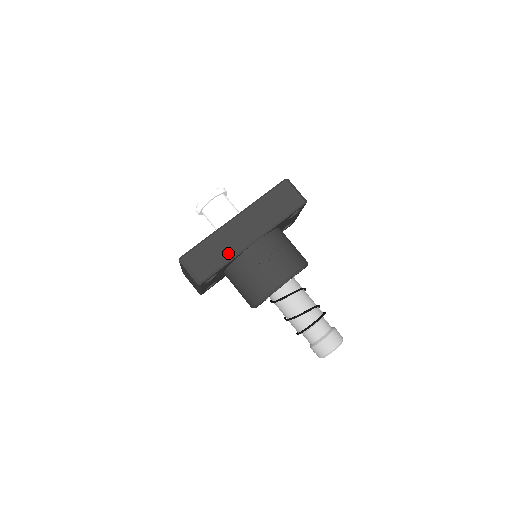
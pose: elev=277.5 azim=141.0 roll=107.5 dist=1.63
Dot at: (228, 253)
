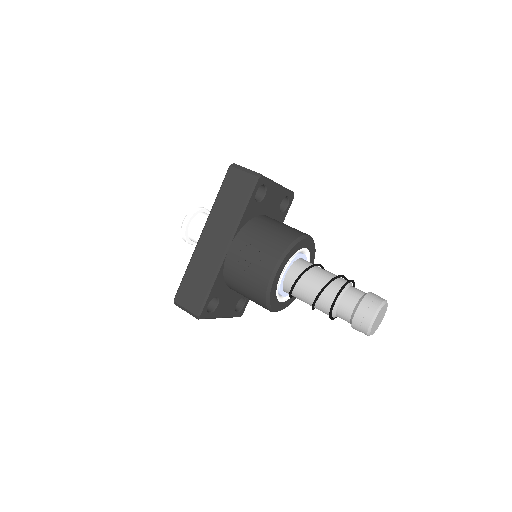
Dot at: (209, 274)
